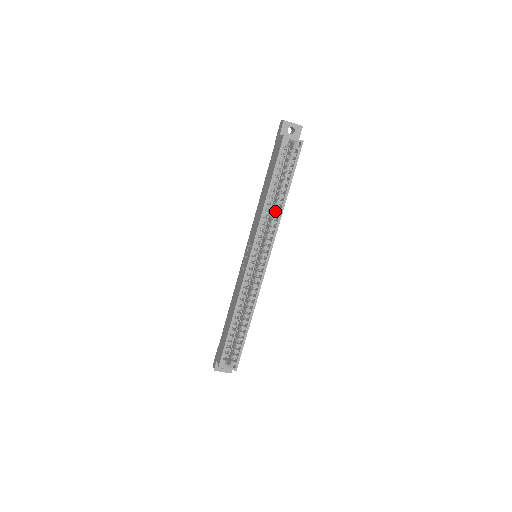
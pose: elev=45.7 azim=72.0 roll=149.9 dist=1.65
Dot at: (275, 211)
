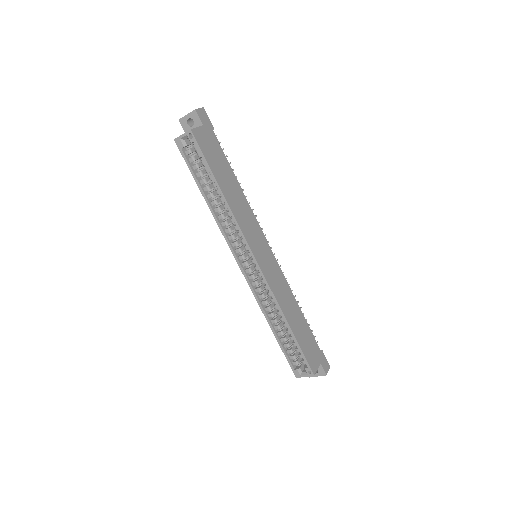
Dot at: occluded
